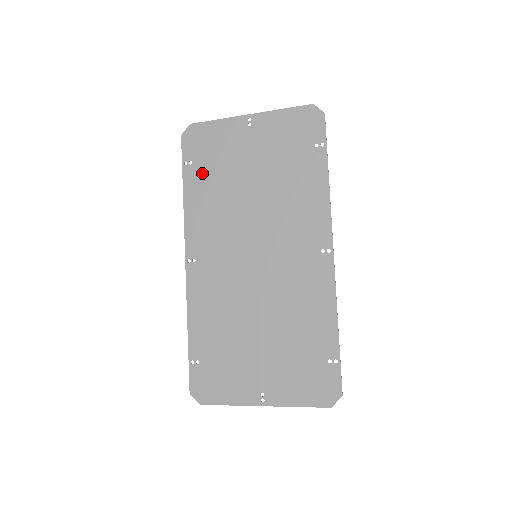
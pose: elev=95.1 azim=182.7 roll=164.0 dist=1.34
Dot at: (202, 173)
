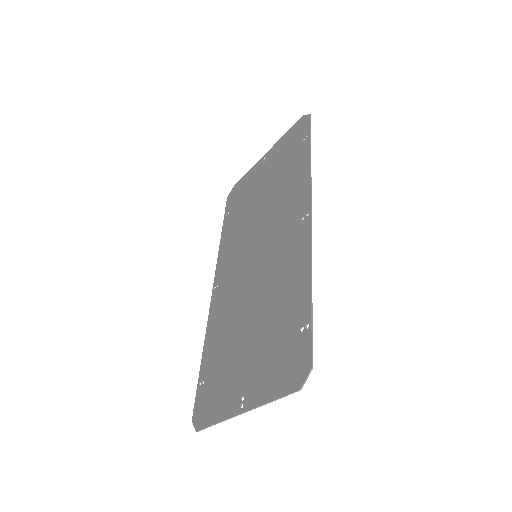
Dot at: (233, 215)
